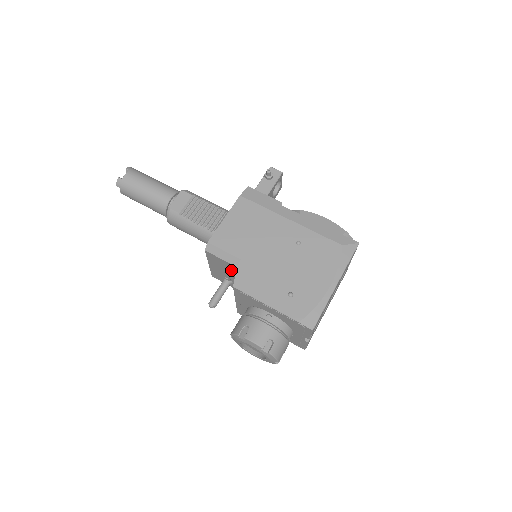
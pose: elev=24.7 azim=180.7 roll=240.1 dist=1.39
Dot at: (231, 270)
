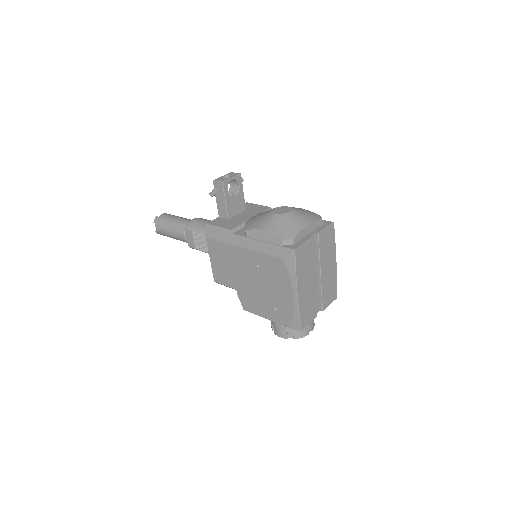
Dot at: occluded
